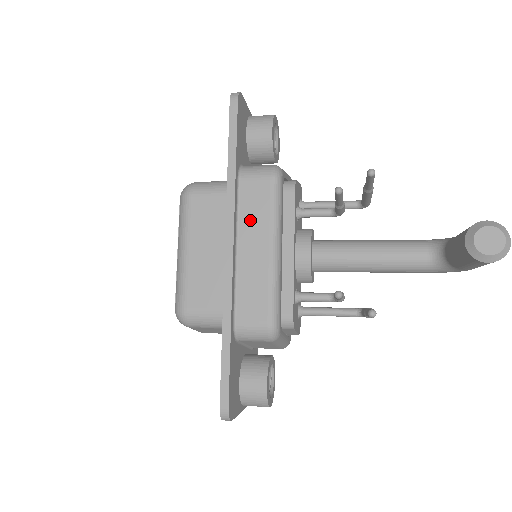
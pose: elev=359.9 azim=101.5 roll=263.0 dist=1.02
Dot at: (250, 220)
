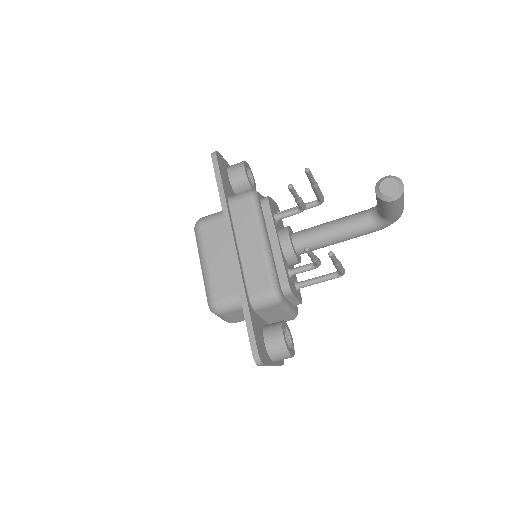
Dot at: (243, 227)
